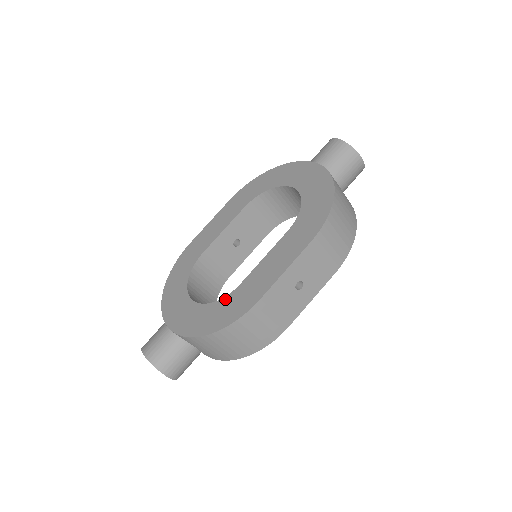
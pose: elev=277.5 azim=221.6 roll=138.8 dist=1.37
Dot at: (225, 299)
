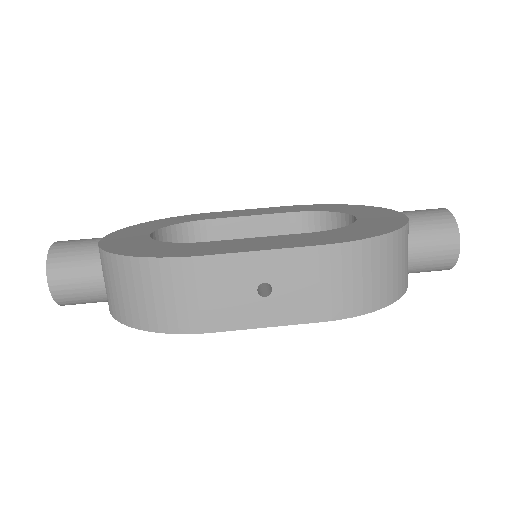
Dot at: (175, 243)
